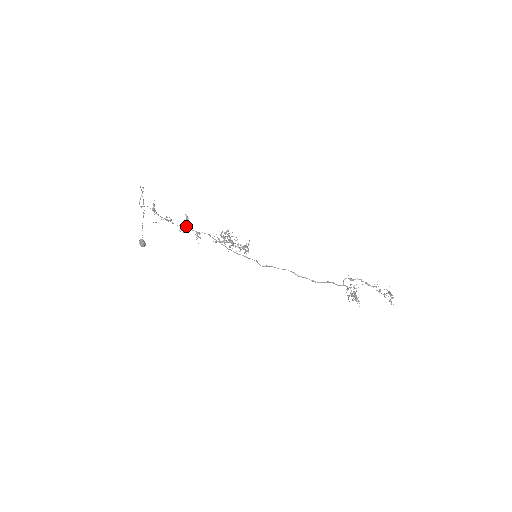
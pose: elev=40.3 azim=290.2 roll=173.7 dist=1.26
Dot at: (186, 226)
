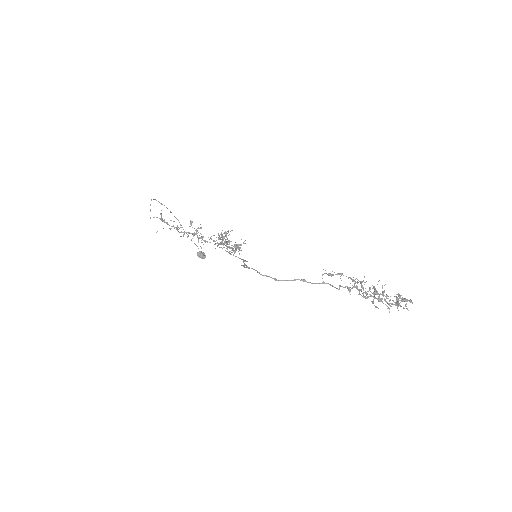
Dot at: occluded
